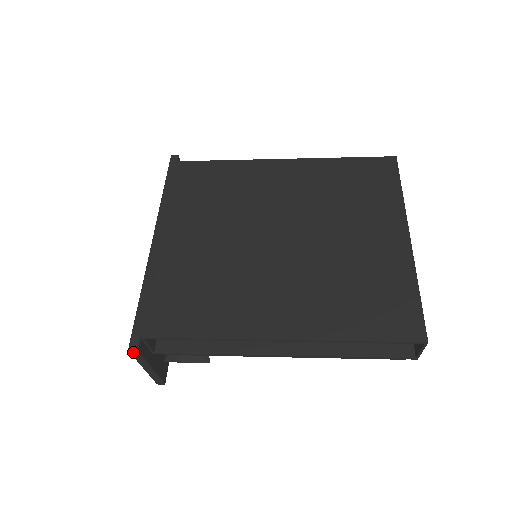
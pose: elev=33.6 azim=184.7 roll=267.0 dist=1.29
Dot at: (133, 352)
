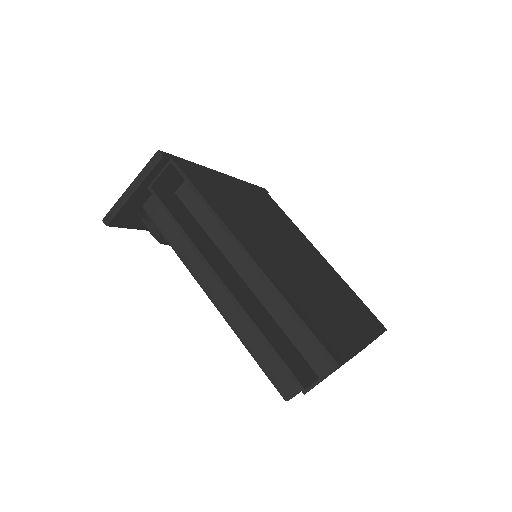
Dot at: (158, 155)
